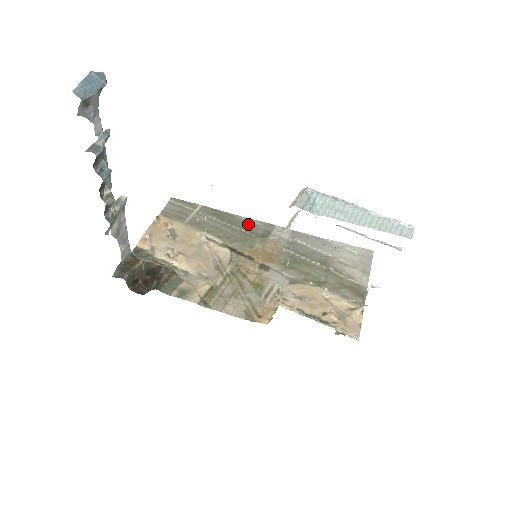
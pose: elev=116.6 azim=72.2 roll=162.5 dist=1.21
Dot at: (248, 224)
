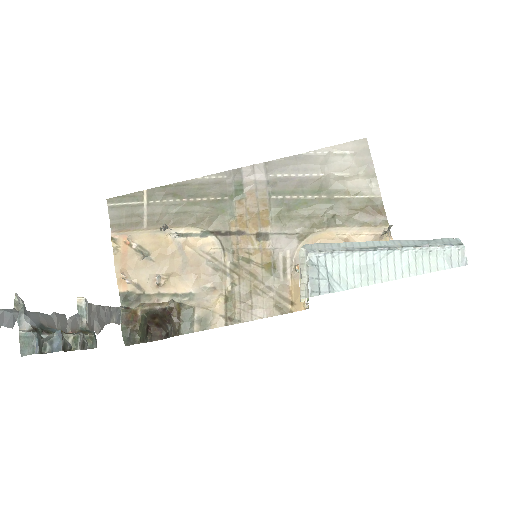
Dot at: (211, 186)
